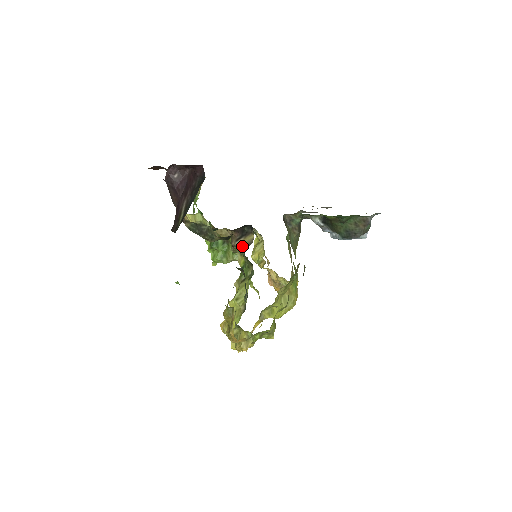
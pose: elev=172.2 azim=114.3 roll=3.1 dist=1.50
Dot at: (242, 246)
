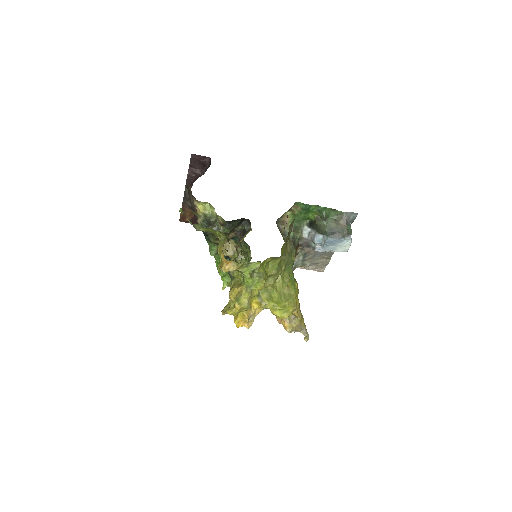
Dot at: (243, 240)
